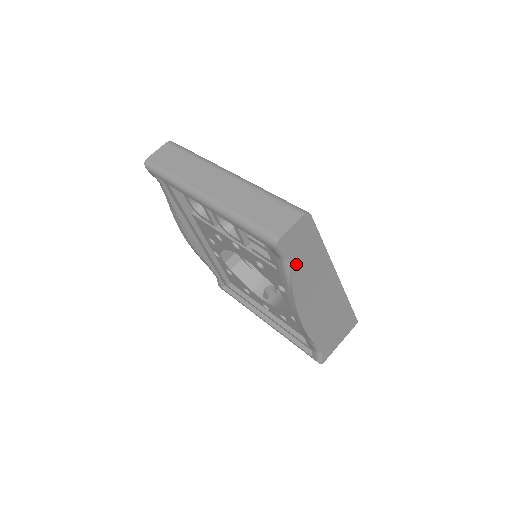
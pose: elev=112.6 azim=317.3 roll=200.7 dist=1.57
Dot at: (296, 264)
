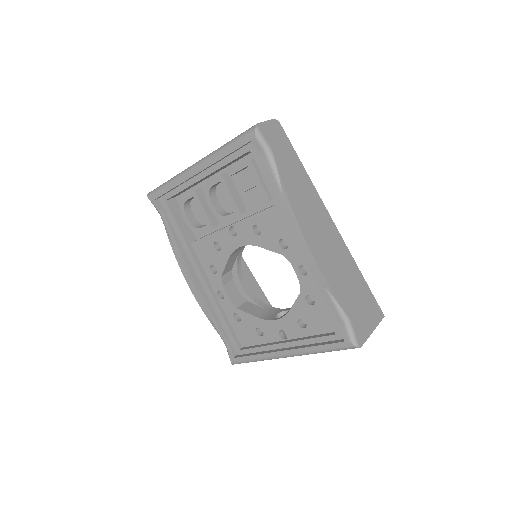
Dot at: (281, 164)
